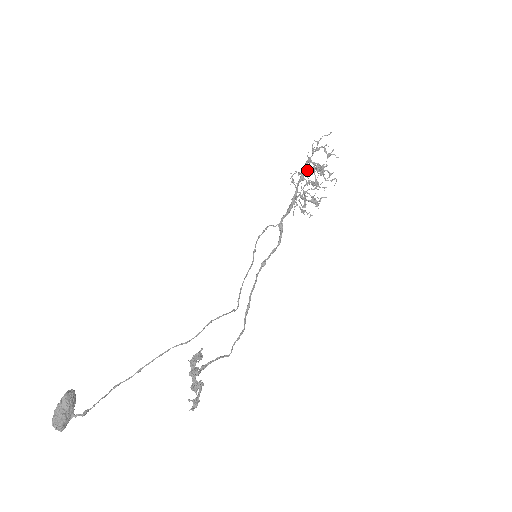
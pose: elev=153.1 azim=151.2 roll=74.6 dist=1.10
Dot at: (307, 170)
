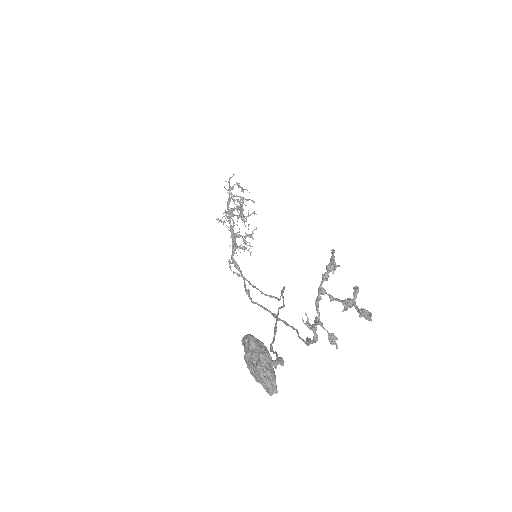
Dot at: occluded
